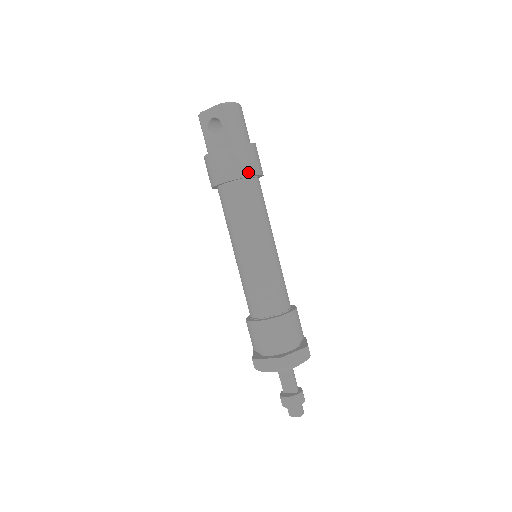
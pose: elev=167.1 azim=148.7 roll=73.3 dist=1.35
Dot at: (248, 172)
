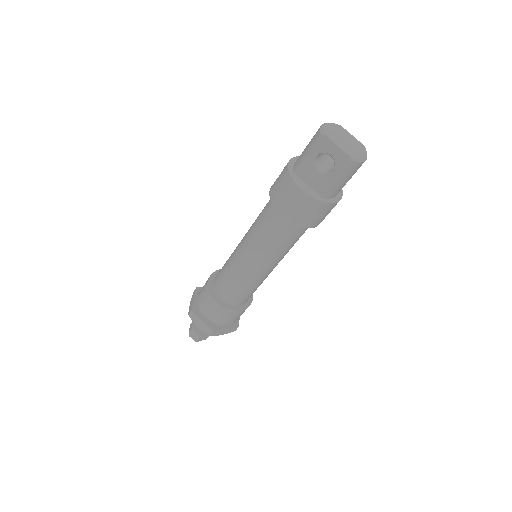
Dot at: (312, 225)
